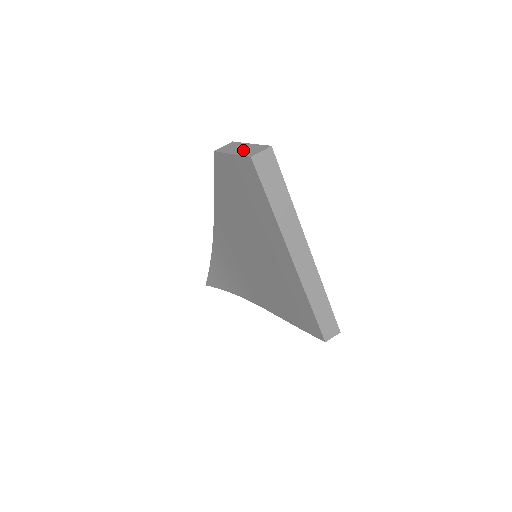
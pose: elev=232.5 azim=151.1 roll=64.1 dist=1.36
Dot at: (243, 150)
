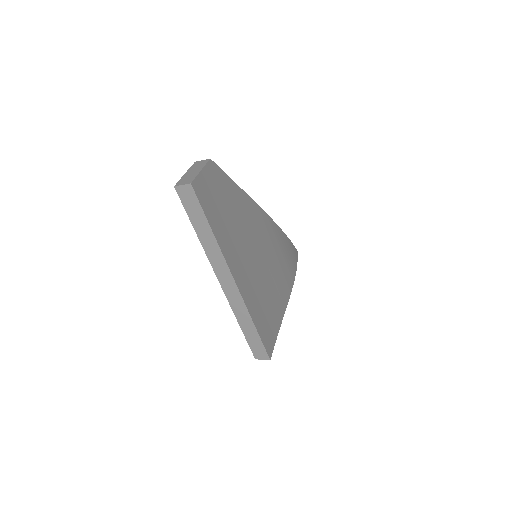
Dot at: (188, 175)
